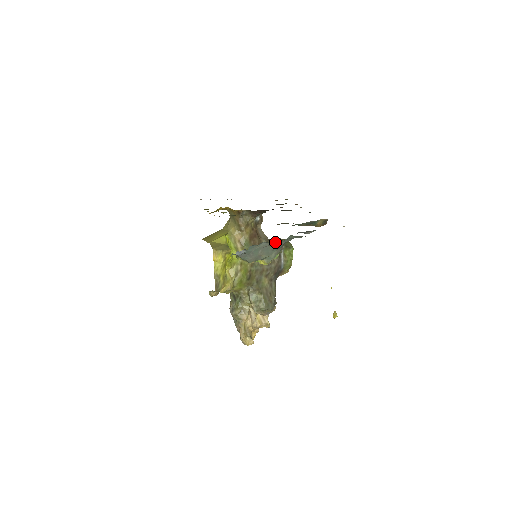
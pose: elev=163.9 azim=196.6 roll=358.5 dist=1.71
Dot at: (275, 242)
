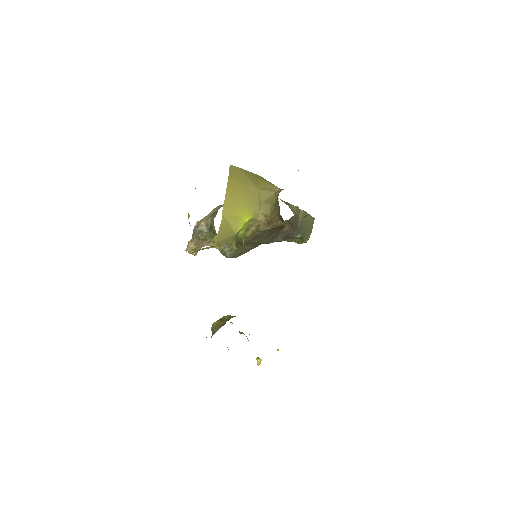
Dot at: (297, 227)
